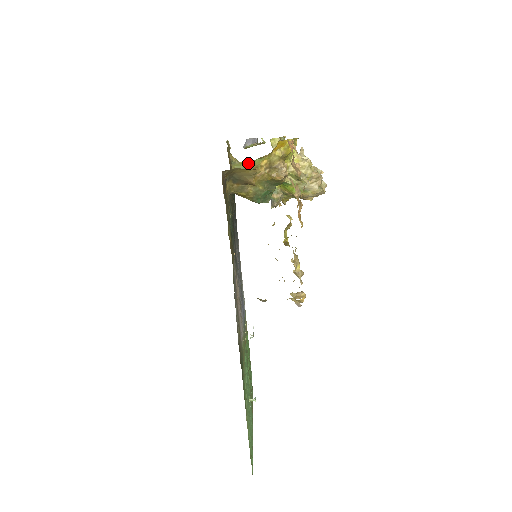
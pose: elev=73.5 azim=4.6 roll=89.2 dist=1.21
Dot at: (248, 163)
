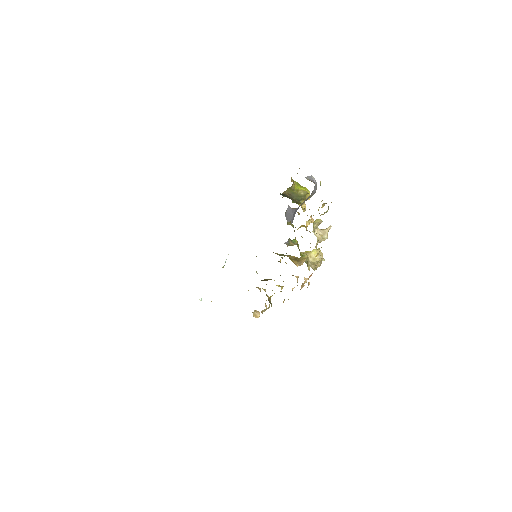
Dot at: (299, 190)
